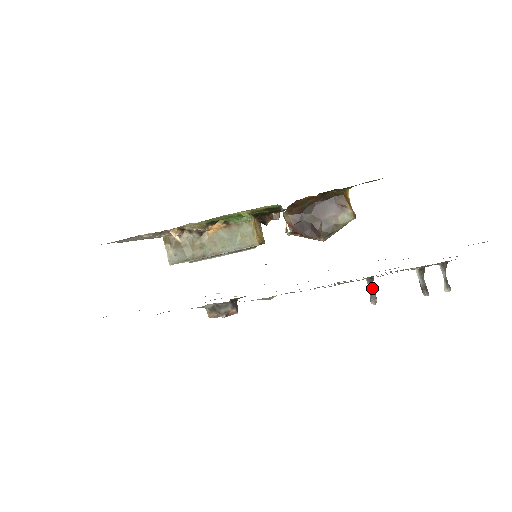
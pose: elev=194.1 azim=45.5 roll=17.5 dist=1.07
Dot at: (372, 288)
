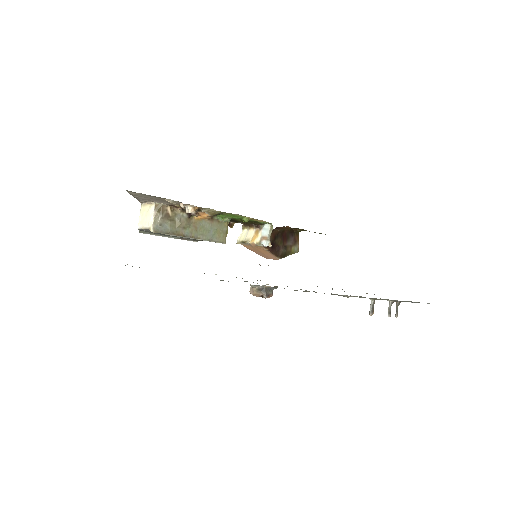
Dot at: occluded
